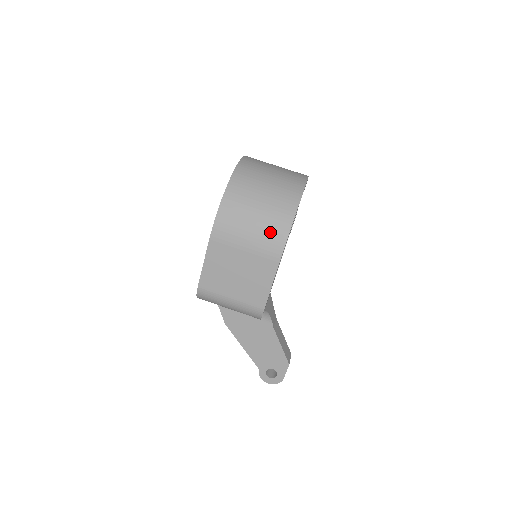
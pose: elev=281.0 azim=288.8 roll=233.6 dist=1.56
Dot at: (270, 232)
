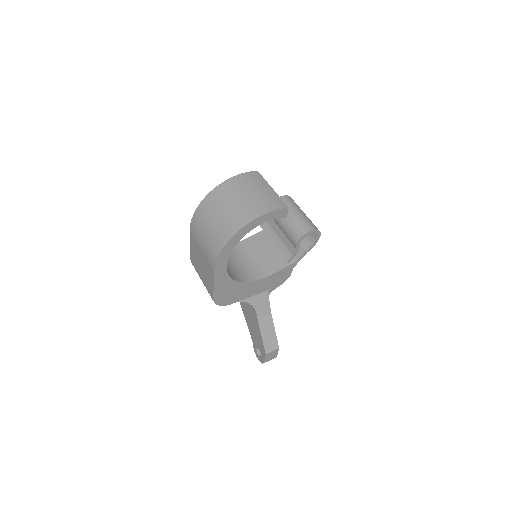
Dot at: (212, 244)
